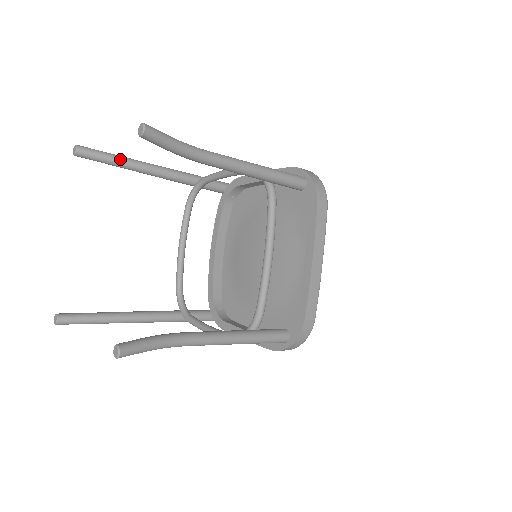
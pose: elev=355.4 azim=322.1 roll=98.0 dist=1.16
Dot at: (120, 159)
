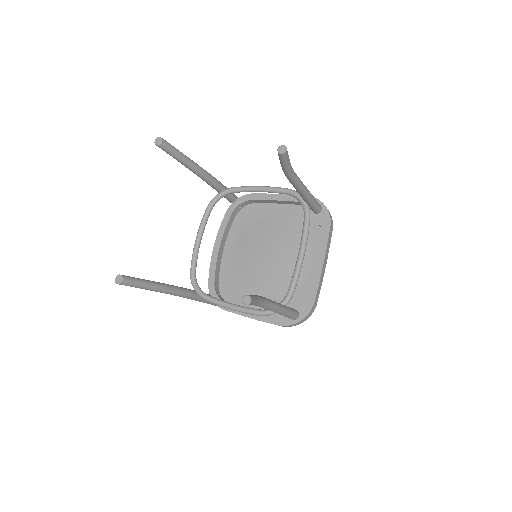
Dot at: (186, 157)
